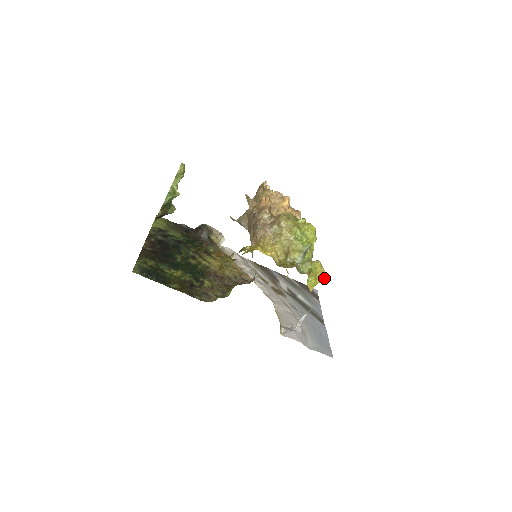
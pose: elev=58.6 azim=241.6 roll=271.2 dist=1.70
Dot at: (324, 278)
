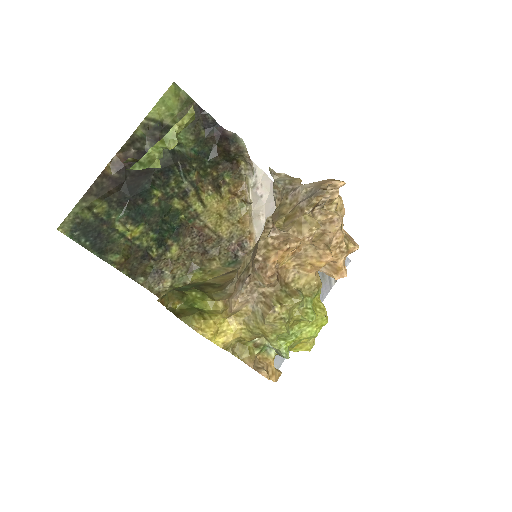
Dot at: (304, 350)
